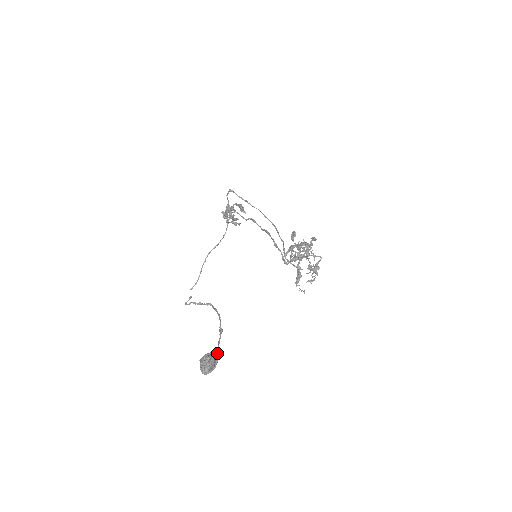
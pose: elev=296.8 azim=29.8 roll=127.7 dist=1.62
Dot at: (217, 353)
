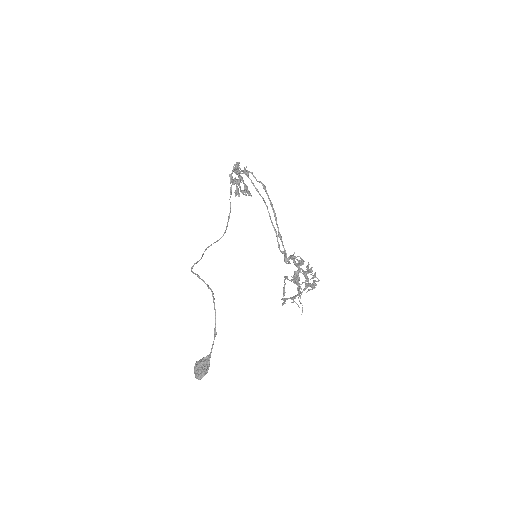
Dot at: (209, 360)
